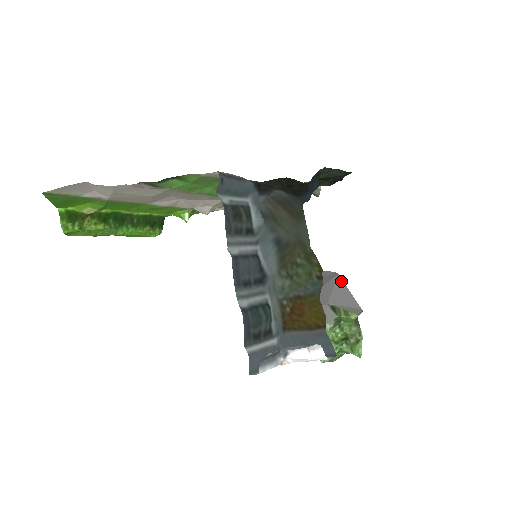
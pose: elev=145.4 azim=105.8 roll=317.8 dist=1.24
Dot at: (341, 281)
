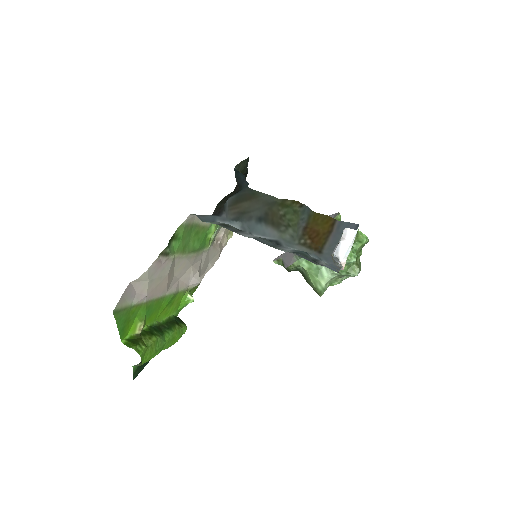
Dot at: occluded
